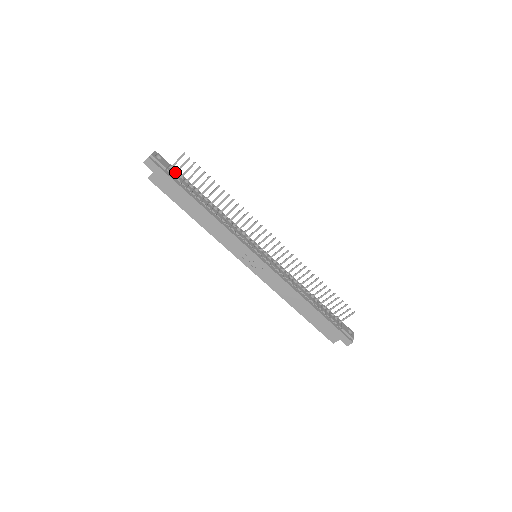
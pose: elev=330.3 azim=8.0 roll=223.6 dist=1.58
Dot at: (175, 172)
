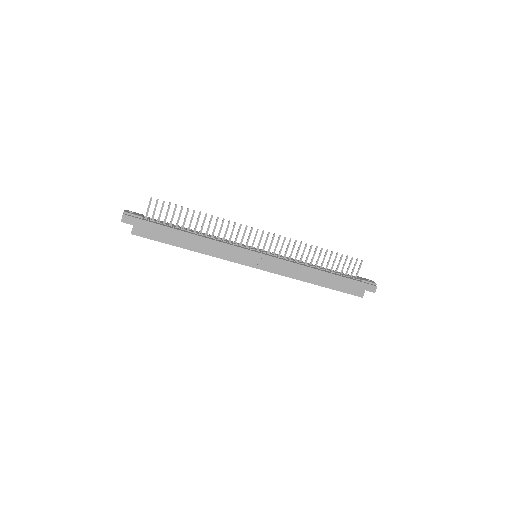
Dot at: (151, 219)
